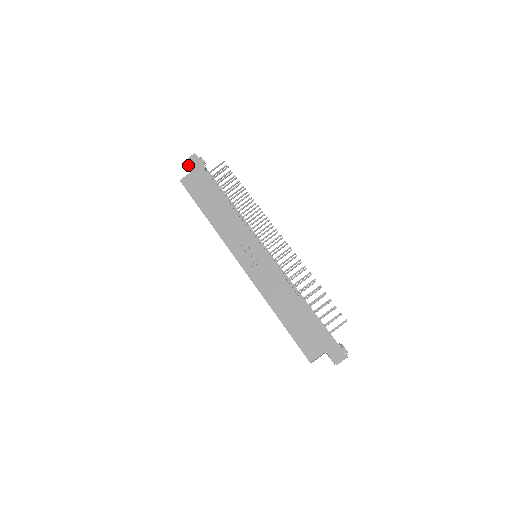
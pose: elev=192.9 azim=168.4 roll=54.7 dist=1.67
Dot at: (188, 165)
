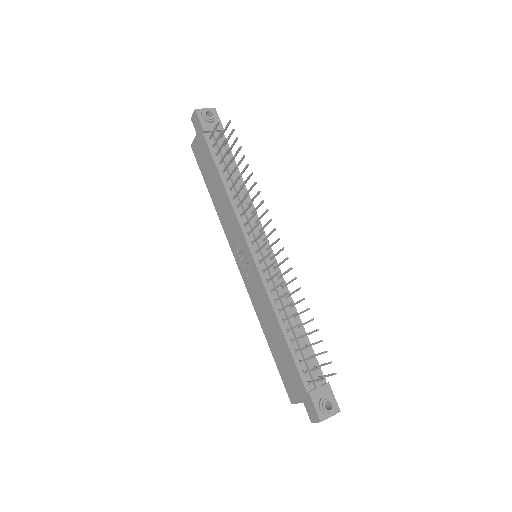
Dot at: occluded
